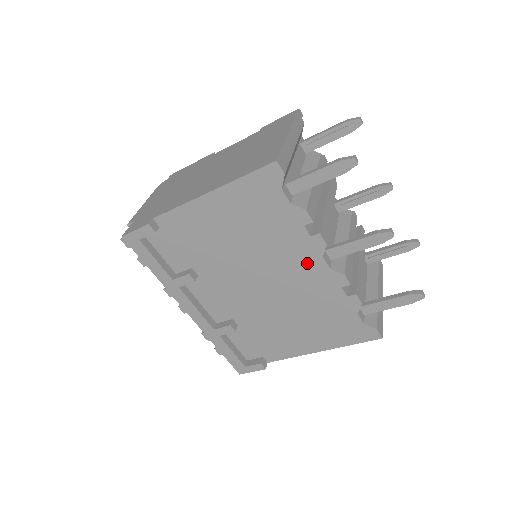
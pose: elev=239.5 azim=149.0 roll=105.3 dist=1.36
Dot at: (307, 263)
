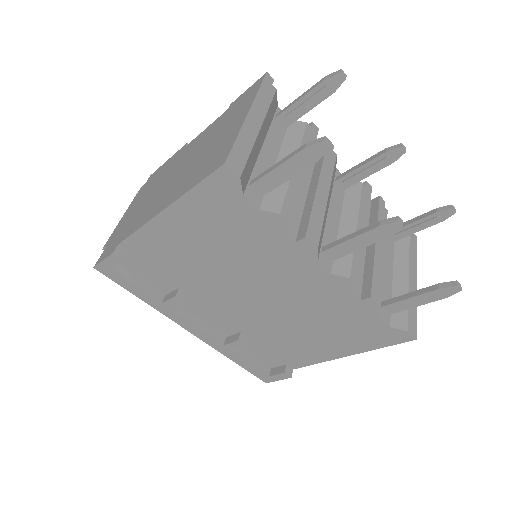
Dot at: (301, 271)
